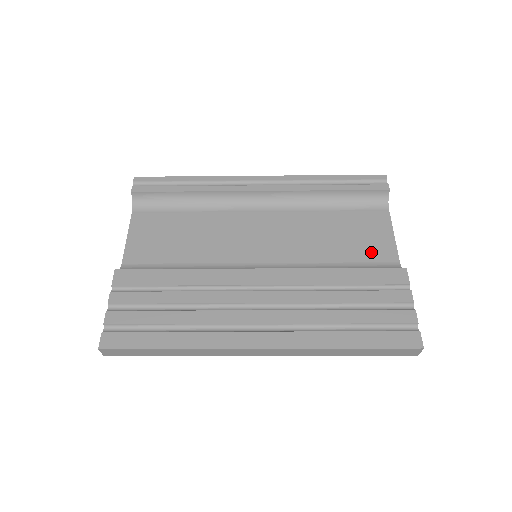
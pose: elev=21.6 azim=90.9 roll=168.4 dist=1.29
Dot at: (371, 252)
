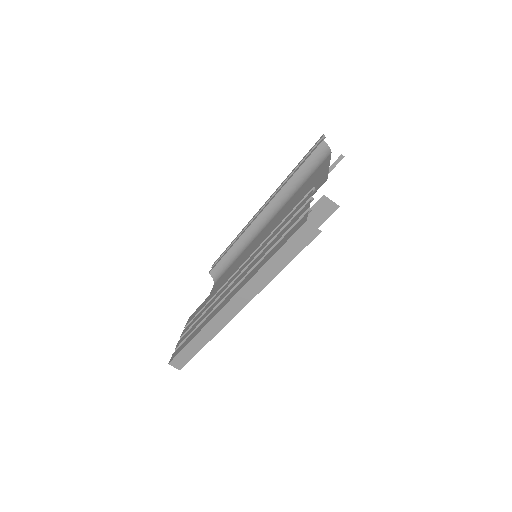
Dot at: occluded
